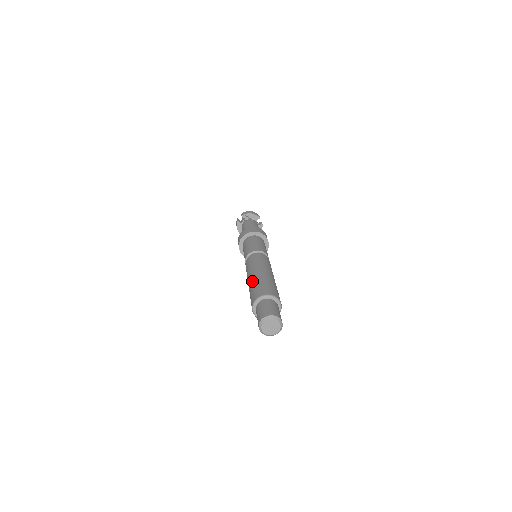
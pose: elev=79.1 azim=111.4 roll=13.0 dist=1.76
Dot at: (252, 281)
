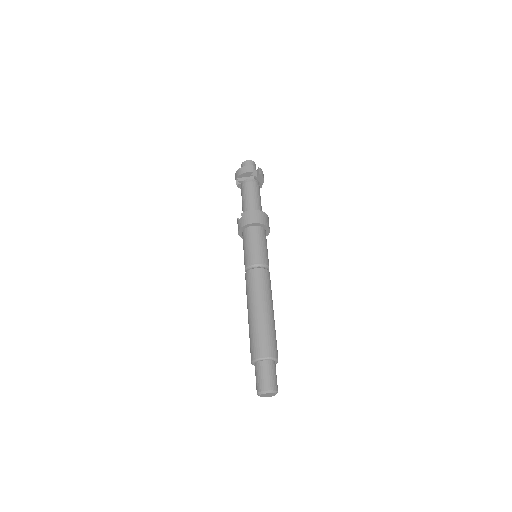
Dot at: occluded
